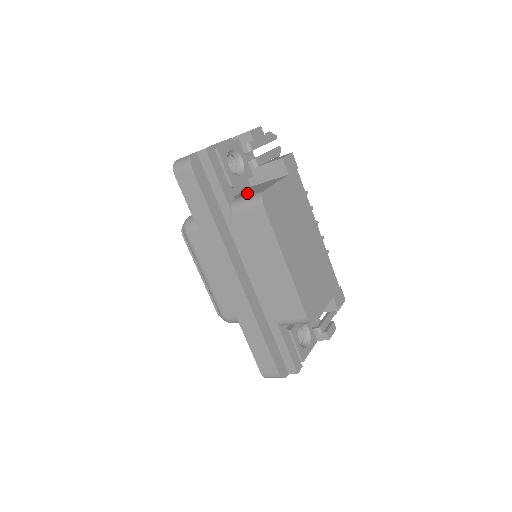
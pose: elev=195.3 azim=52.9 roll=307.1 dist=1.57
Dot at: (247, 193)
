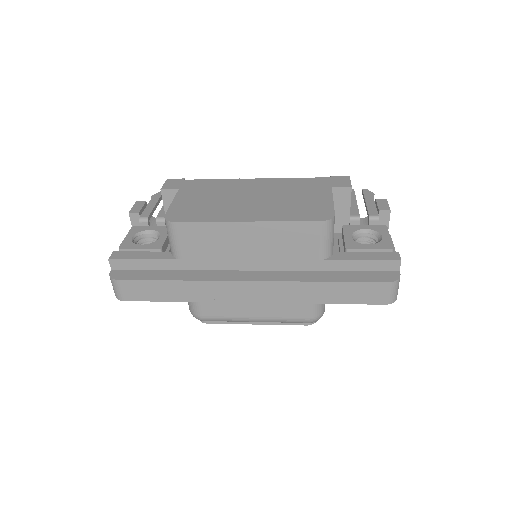
Dot at: occluded
